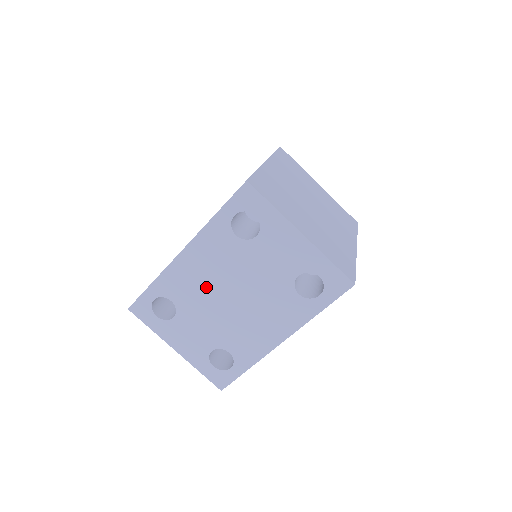
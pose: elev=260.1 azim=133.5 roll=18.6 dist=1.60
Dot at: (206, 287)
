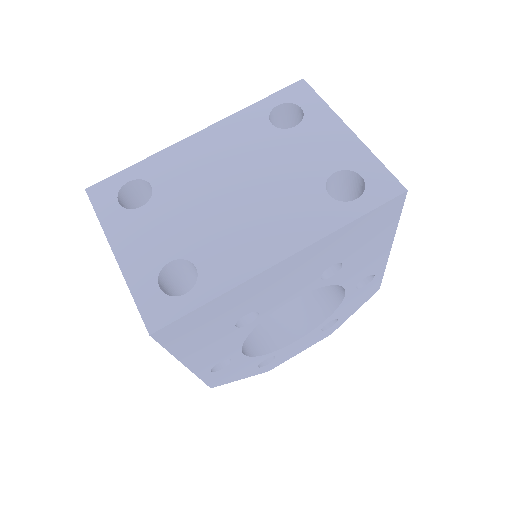
Dot at: (207, 173)
